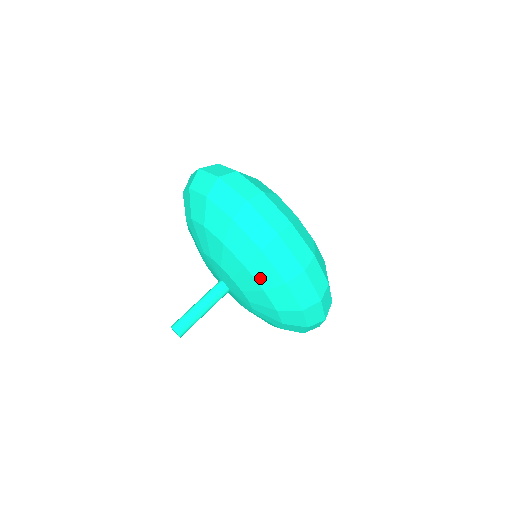
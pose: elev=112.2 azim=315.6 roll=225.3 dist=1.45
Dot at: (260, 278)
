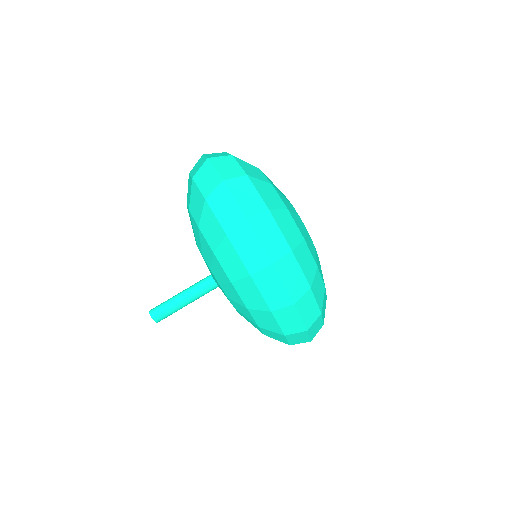
Dot at: (245, 298)
